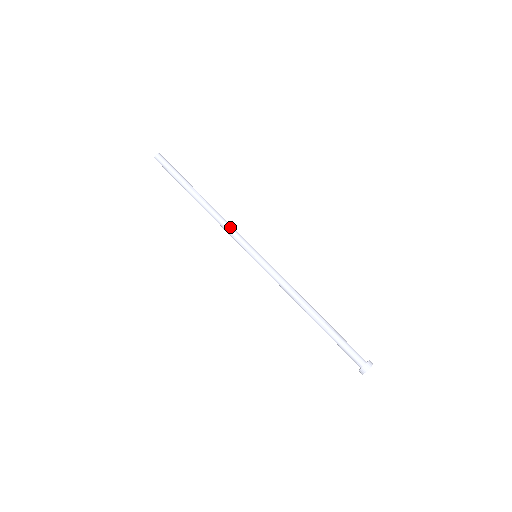
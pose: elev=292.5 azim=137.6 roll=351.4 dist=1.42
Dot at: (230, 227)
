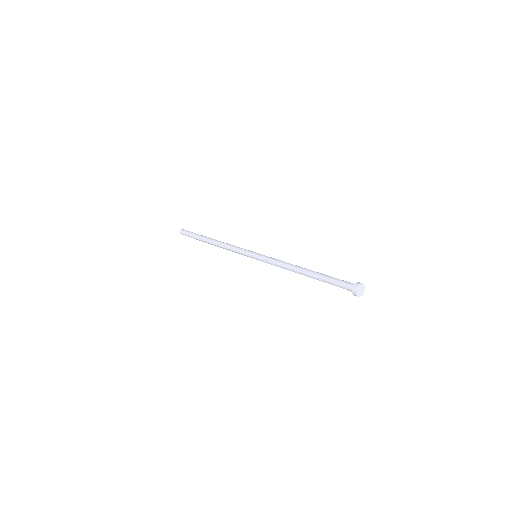
Dot at: (235, 246)
